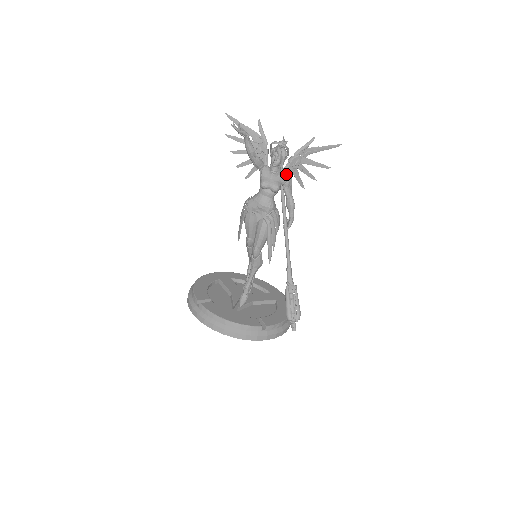
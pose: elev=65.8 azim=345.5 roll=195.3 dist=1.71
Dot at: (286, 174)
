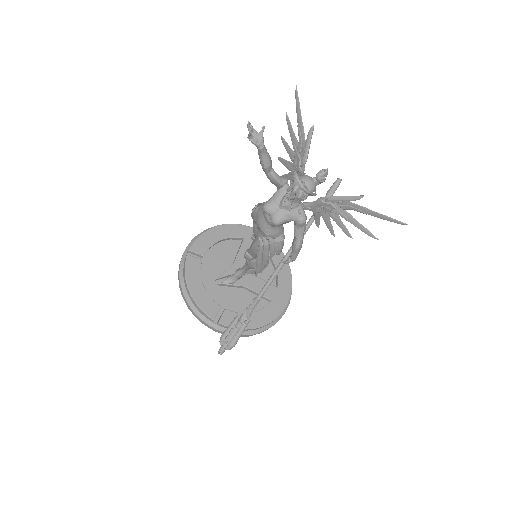
Dot at: (312, 210)
